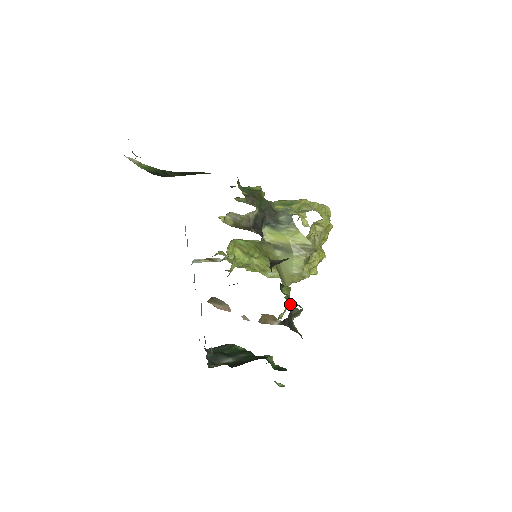
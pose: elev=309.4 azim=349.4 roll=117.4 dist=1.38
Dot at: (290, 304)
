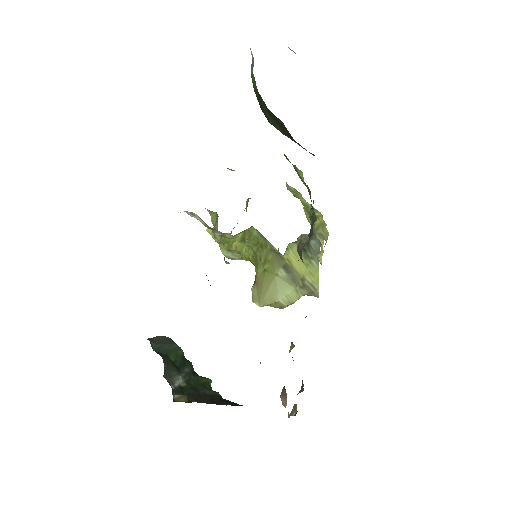
Dot at: (302, 383)
